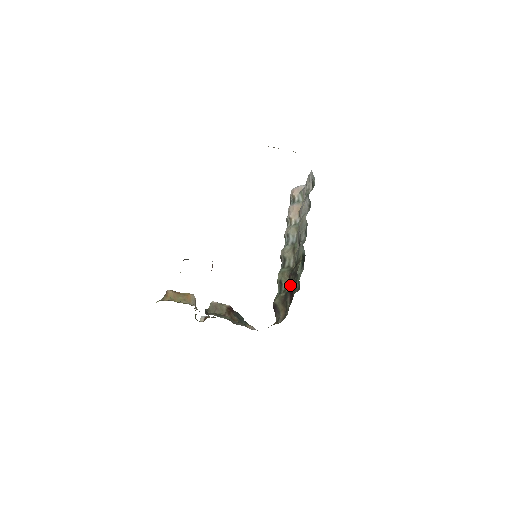
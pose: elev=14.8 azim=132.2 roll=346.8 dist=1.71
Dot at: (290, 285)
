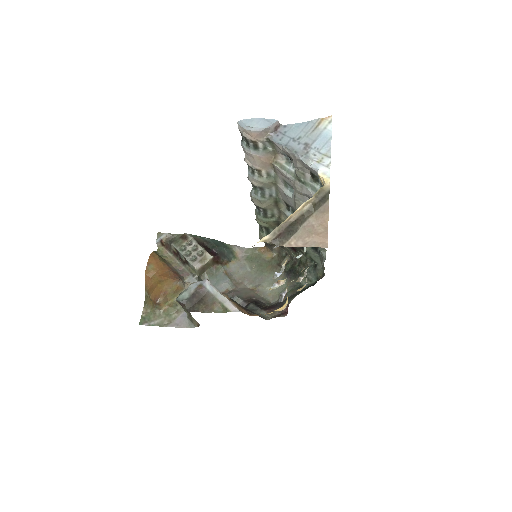
Dot at: occluded
